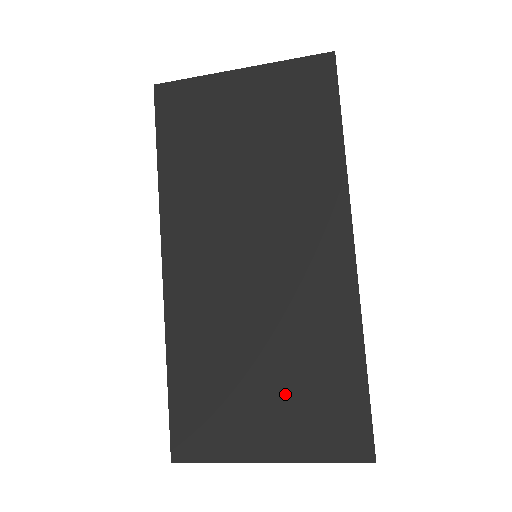
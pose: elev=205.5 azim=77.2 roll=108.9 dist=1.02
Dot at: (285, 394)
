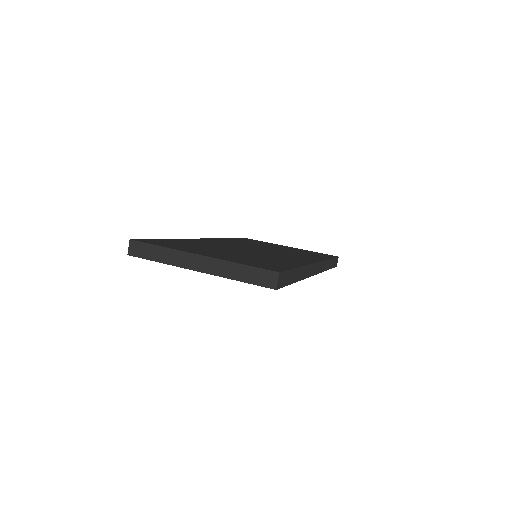
Dot at: occluded
